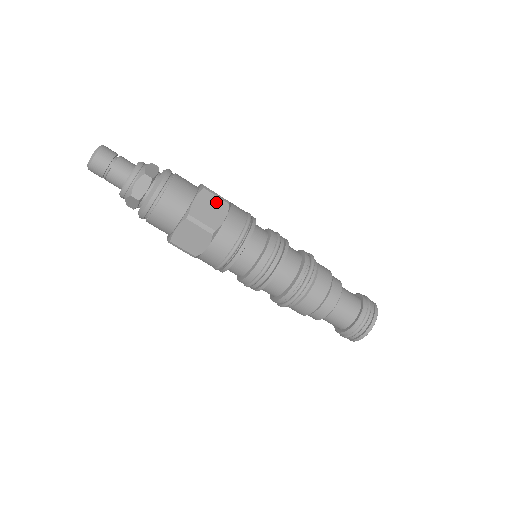
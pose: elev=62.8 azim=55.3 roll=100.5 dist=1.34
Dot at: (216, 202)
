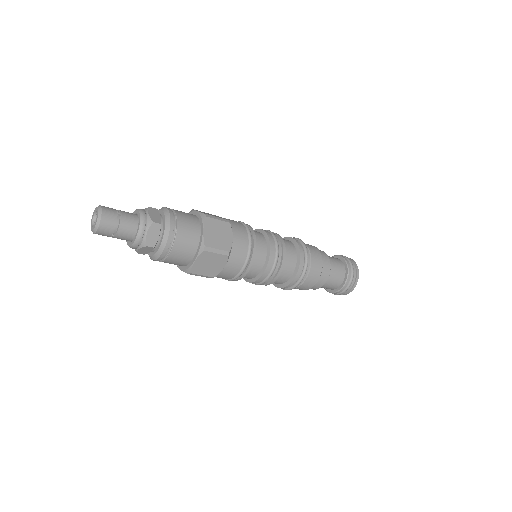
Dot at: (216, 258)
